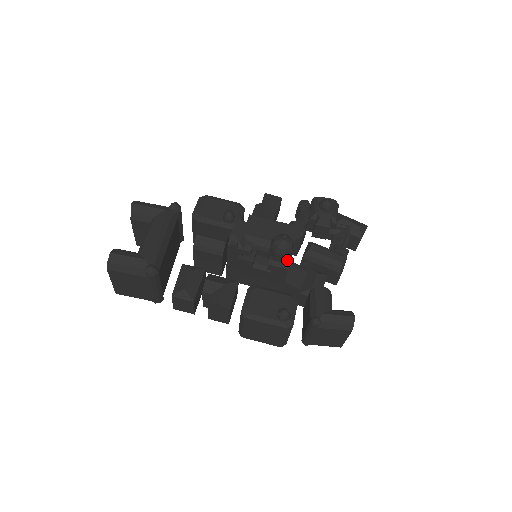
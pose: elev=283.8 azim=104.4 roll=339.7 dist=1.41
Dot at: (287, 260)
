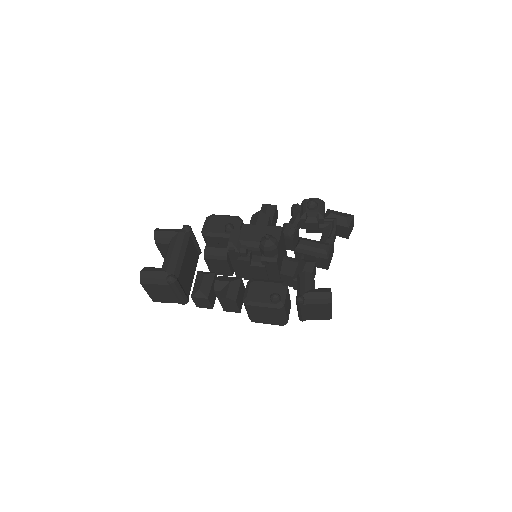
Dot at: (275, 255)
